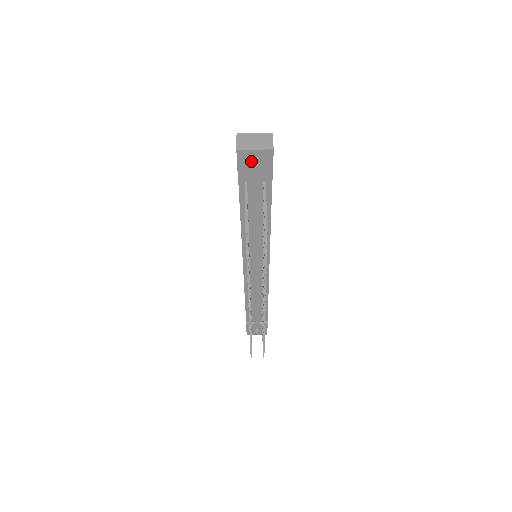
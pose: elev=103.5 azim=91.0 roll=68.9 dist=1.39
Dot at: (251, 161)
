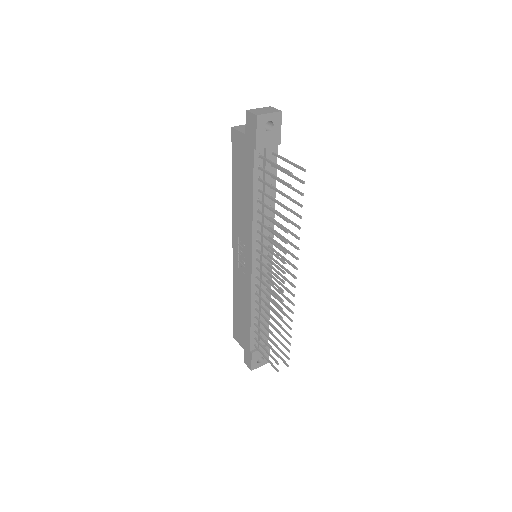
Dot at: (264, 129)
